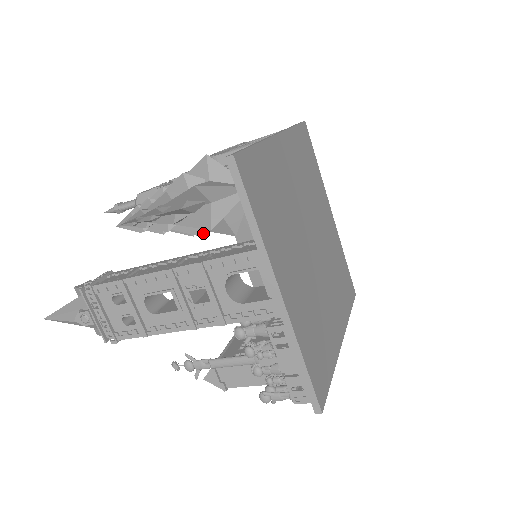
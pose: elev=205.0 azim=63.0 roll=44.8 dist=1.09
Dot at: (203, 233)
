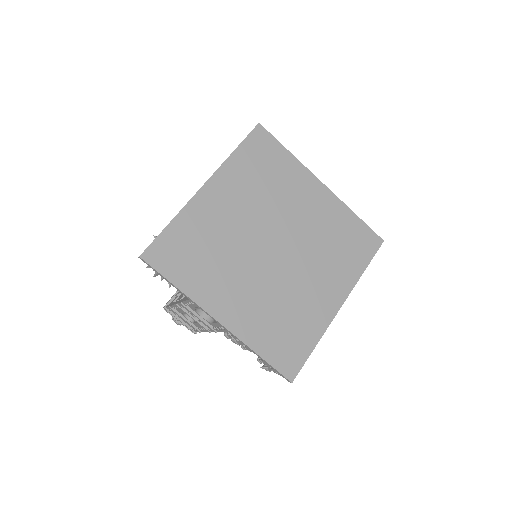
Dot at: occluded
